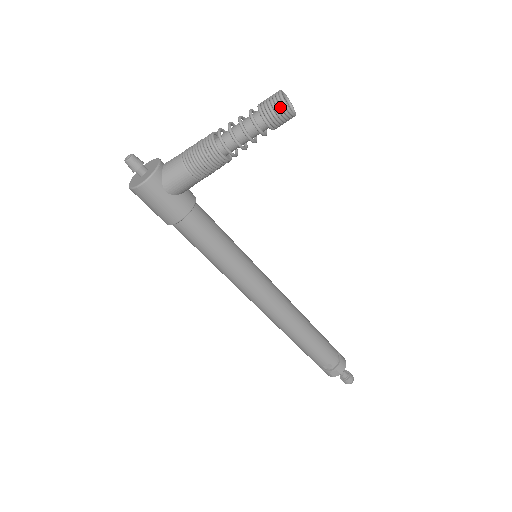
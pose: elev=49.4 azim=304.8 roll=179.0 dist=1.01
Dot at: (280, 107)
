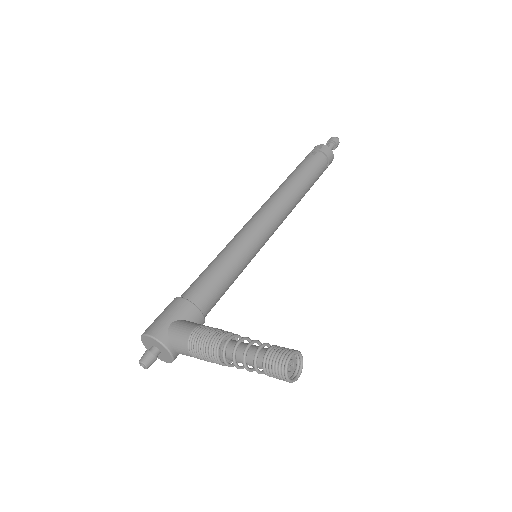
Dot at: (290, 378)
